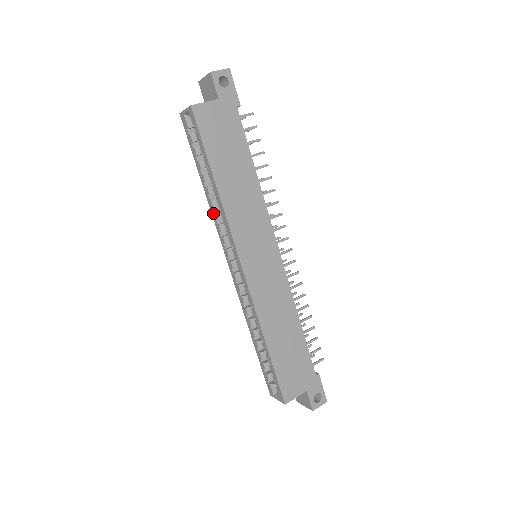
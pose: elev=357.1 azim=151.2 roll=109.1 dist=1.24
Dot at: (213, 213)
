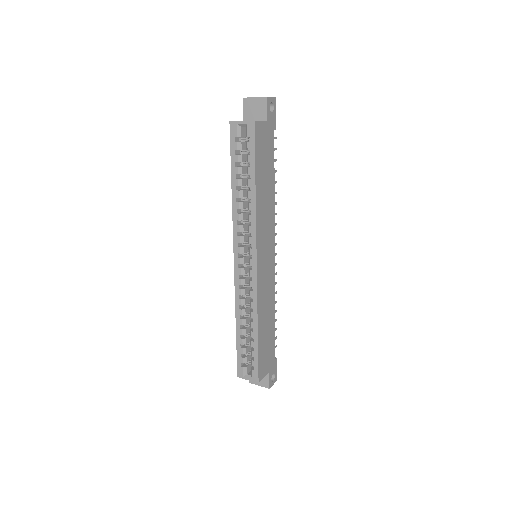
Dot at: (235, 214)
